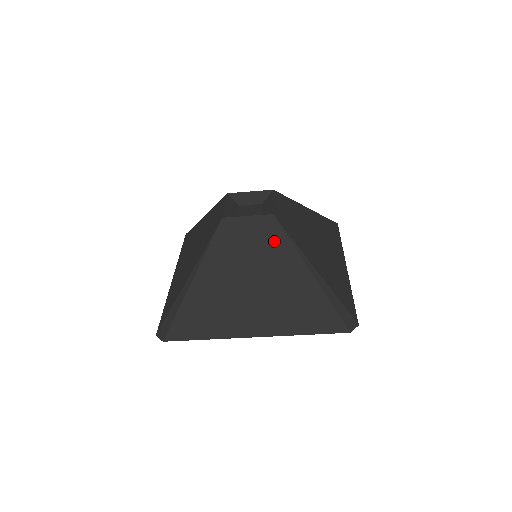
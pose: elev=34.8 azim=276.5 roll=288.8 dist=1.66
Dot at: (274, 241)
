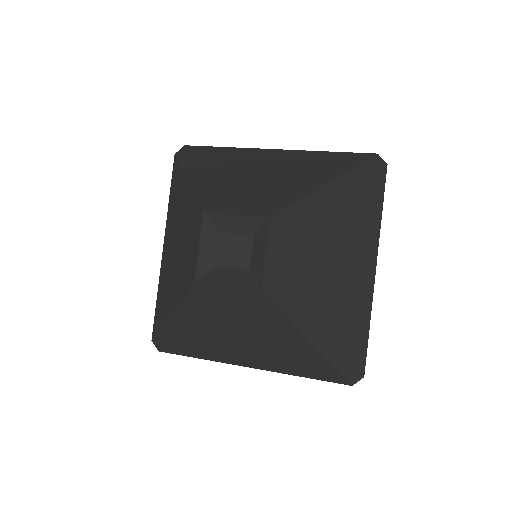
Dot at: (264, 312)
